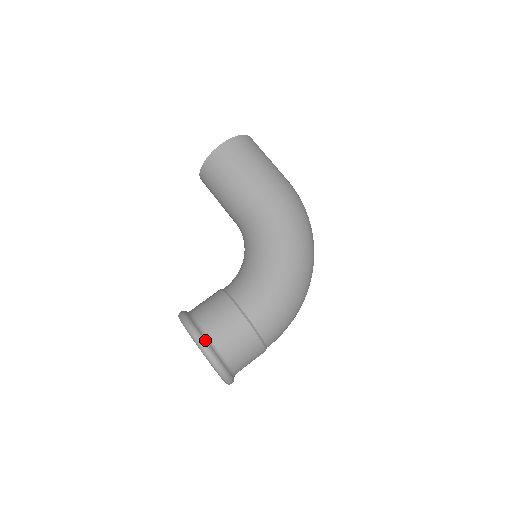
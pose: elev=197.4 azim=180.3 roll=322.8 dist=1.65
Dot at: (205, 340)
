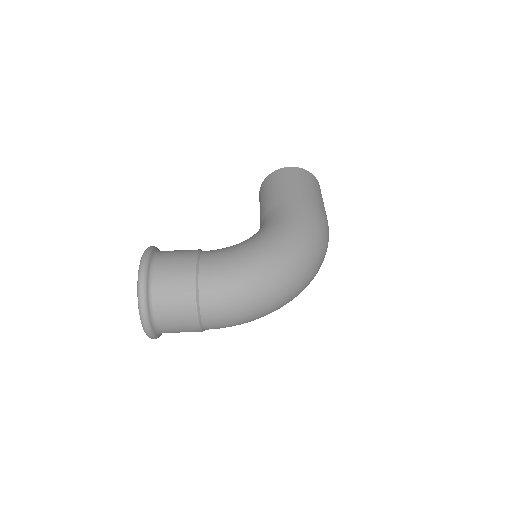
Dot at: (150, 259)
